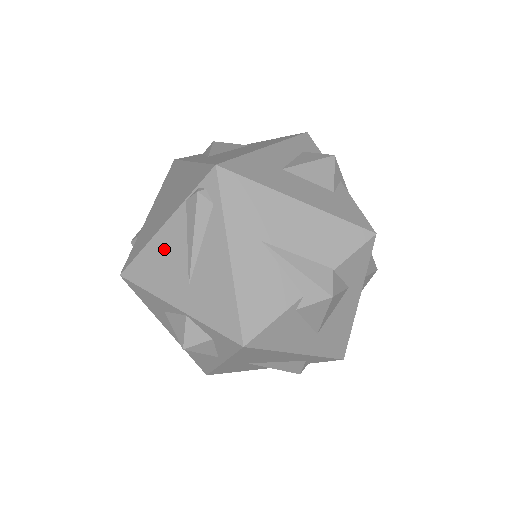
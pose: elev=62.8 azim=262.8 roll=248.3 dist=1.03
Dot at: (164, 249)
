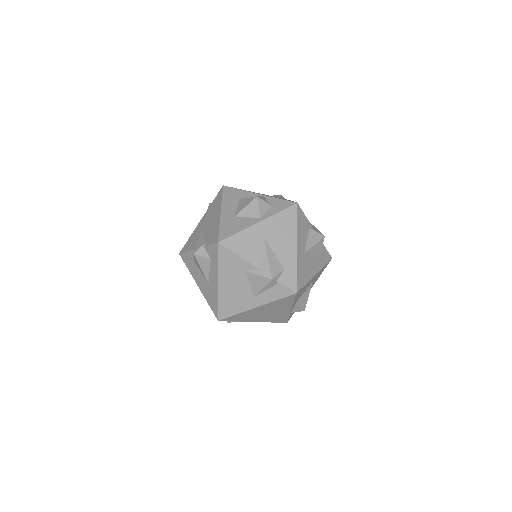
Dot at: occluded
